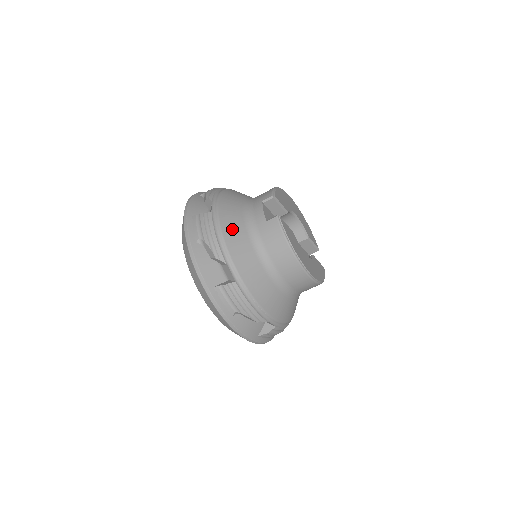
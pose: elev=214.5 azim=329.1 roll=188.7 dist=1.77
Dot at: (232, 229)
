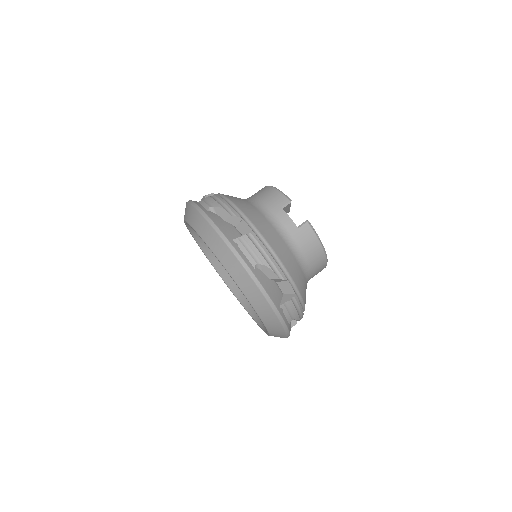
Dot at: (277, 244)
